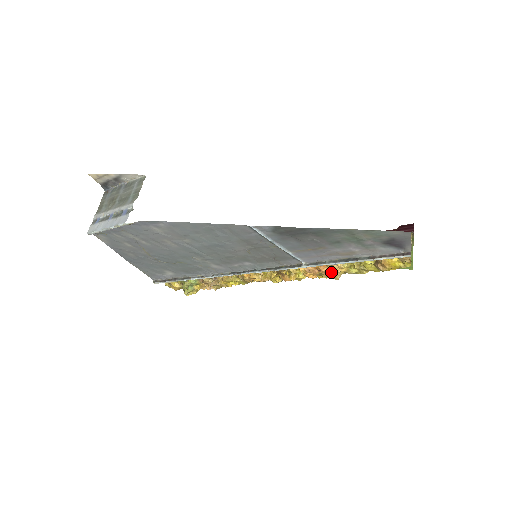
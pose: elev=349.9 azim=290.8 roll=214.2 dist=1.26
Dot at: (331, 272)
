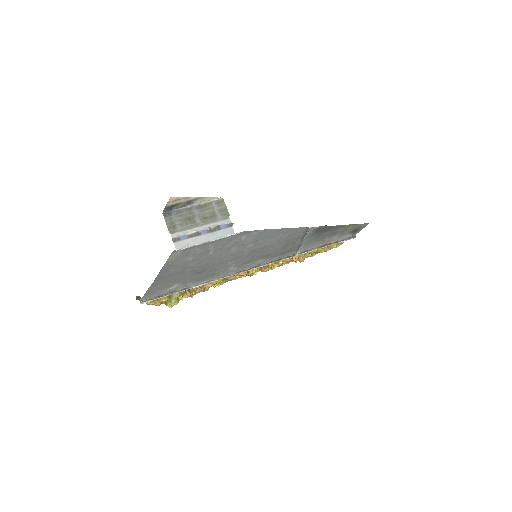
Dot at: (299, 258)
